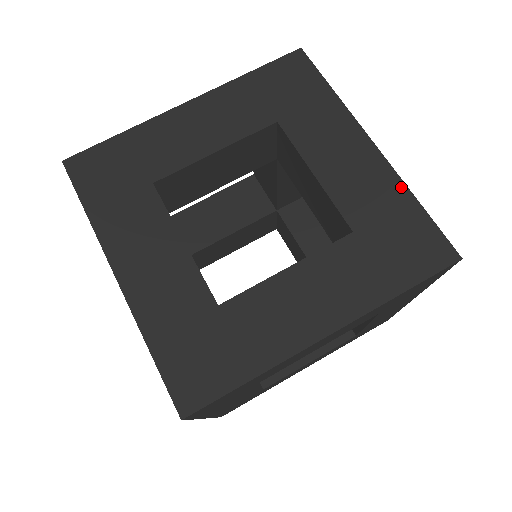
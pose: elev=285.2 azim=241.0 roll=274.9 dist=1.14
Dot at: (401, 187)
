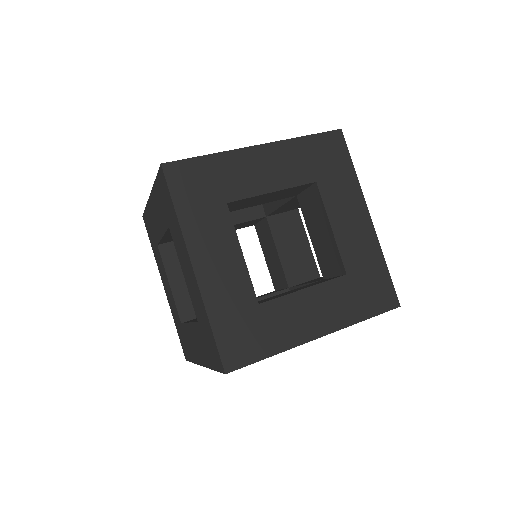
Dot at: (379, 252)
